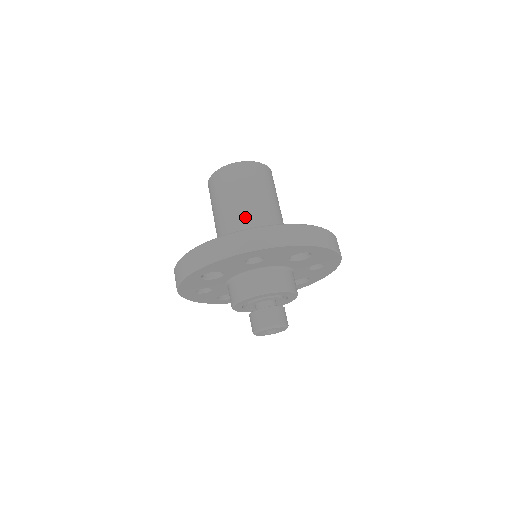
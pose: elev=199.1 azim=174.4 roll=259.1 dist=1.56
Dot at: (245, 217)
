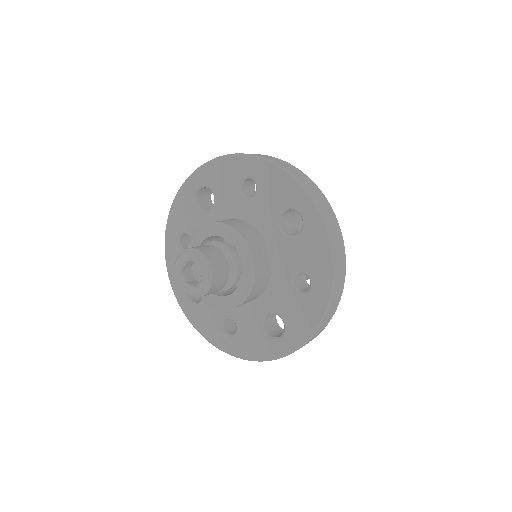
Dot at: occluded
